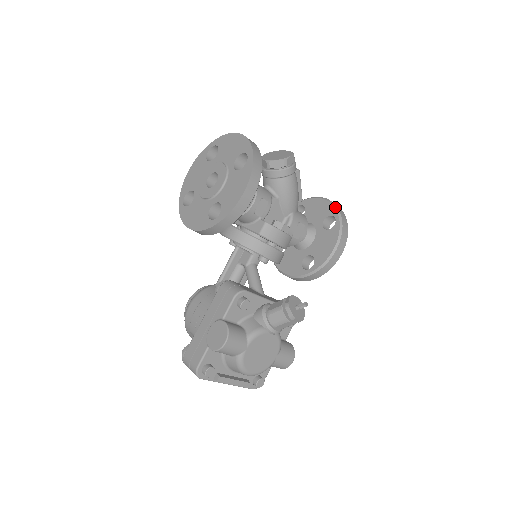
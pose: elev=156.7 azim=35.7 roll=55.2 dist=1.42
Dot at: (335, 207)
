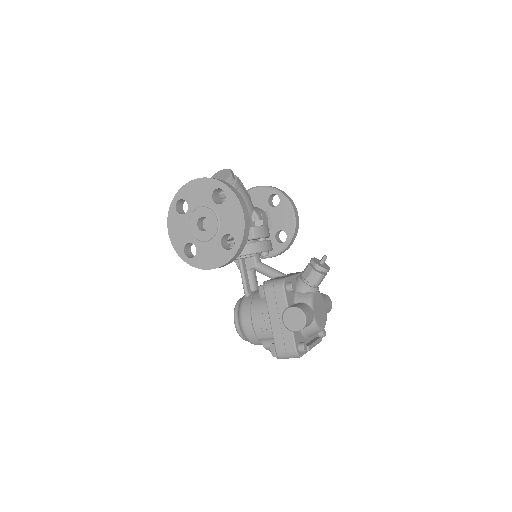
Dot at: (269, 187)
